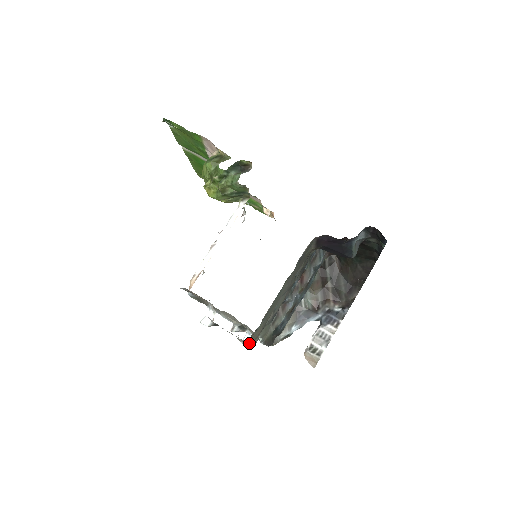
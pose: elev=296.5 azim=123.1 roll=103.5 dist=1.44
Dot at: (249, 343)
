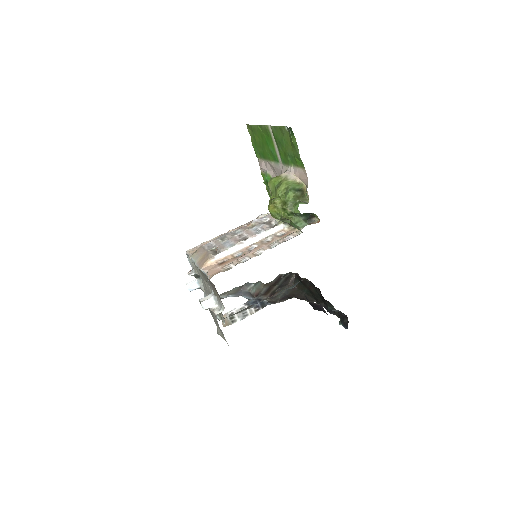
Dot at: occluded
